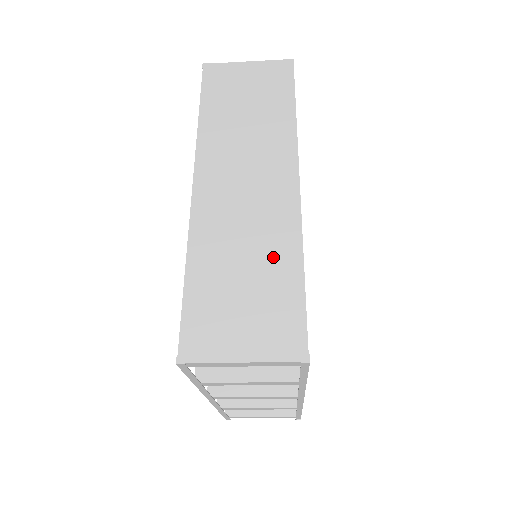
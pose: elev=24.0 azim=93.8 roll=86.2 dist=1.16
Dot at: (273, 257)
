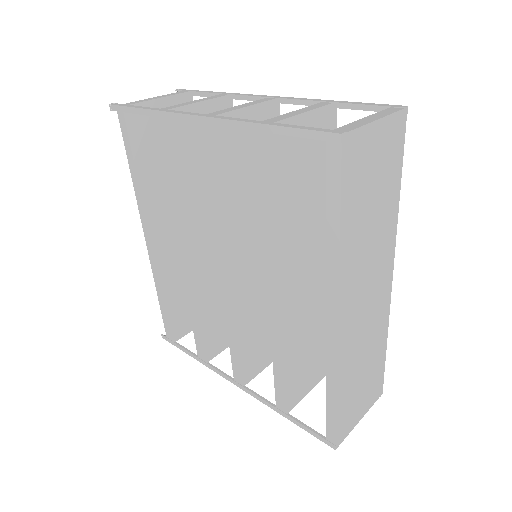
Dot at: (376, 348)
